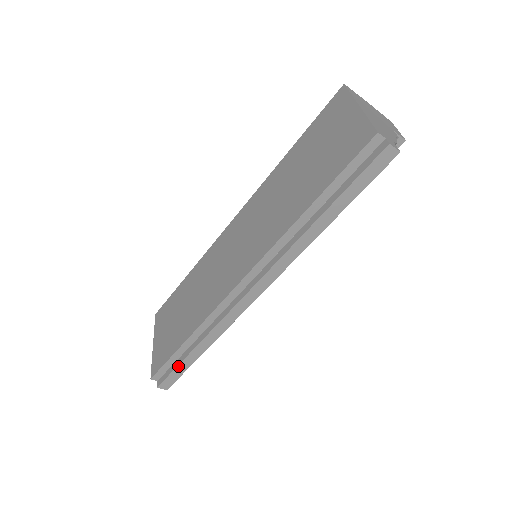
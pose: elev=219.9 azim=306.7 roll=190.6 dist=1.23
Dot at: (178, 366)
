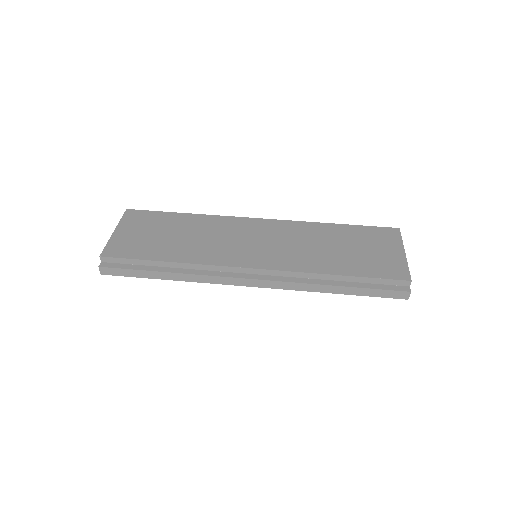
Dot at: (137, 270)
